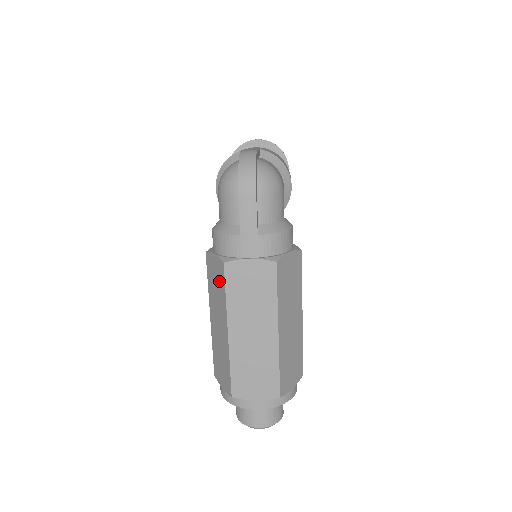
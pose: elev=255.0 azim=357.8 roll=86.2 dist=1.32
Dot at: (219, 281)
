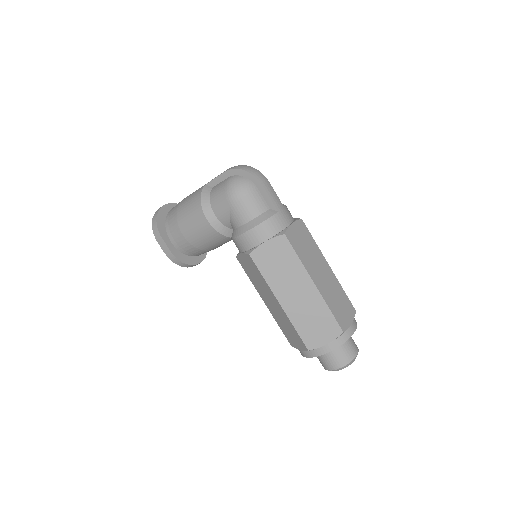
Dot at: (283, 256)
